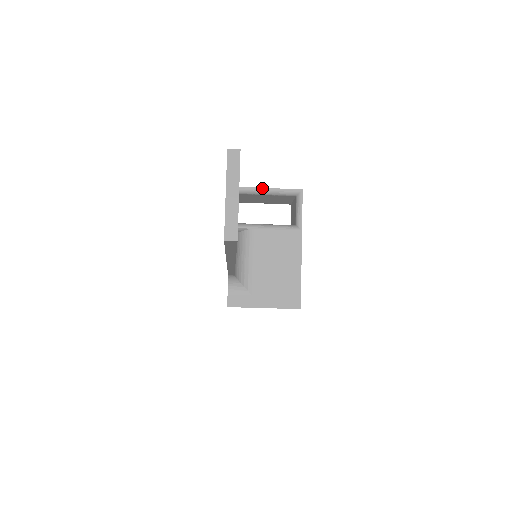
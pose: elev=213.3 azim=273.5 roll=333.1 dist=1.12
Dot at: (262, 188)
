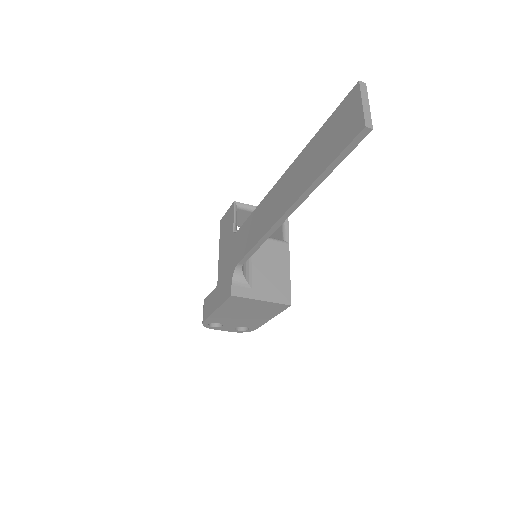
Dot at: occluded
